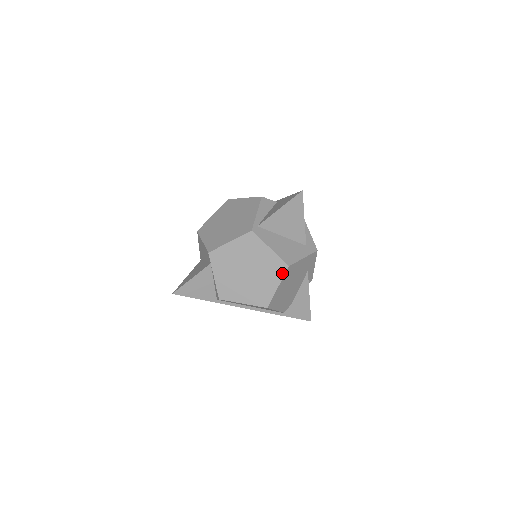
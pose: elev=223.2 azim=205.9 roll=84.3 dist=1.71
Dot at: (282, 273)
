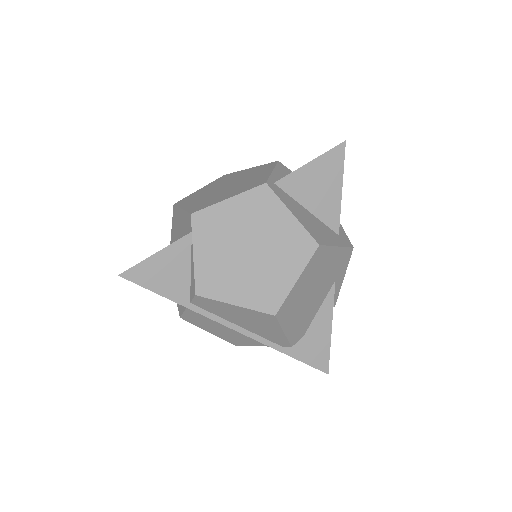
Dot at: (307, 256)
